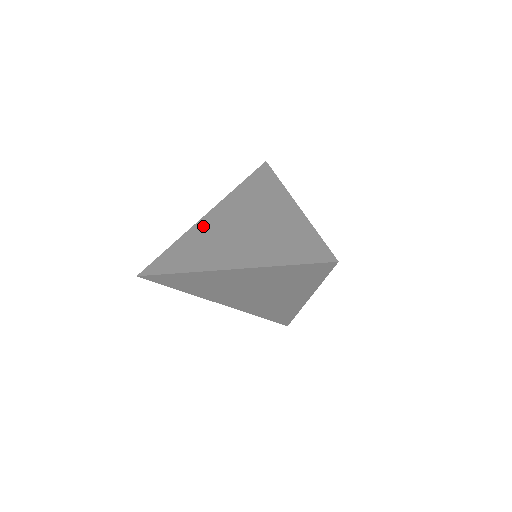
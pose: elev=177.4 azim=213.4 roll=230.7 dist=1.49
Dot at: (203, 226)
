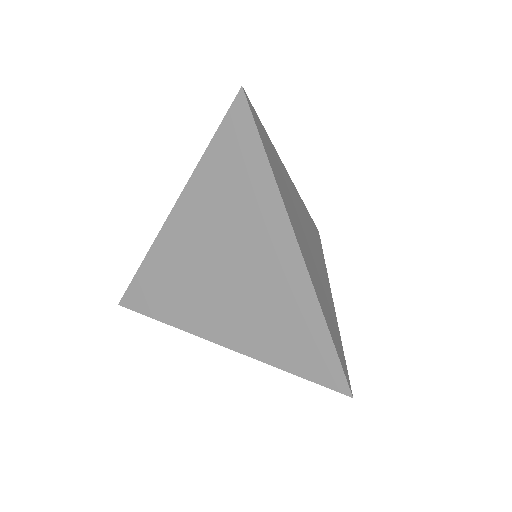
Dot at: (172, 241)
